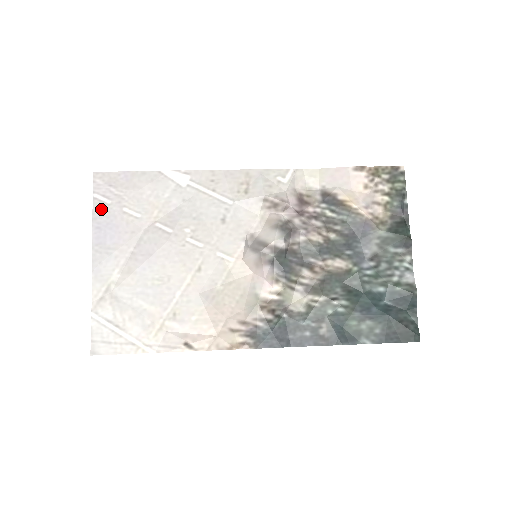
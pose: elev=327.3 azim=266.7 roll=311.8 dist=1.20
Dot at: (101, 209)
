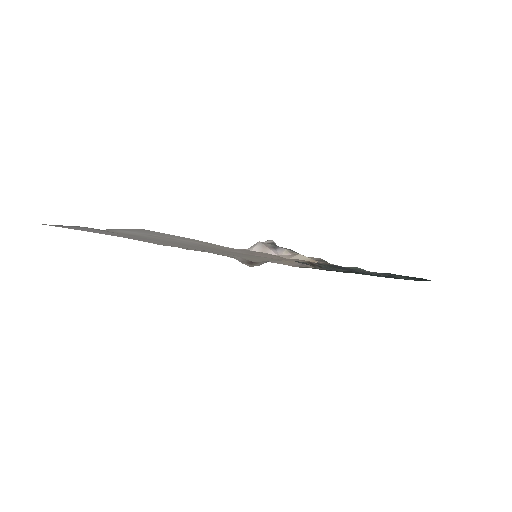
Dot at: (63, 227)
